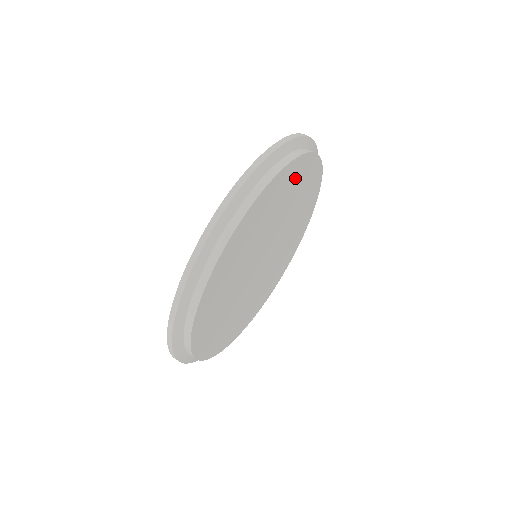
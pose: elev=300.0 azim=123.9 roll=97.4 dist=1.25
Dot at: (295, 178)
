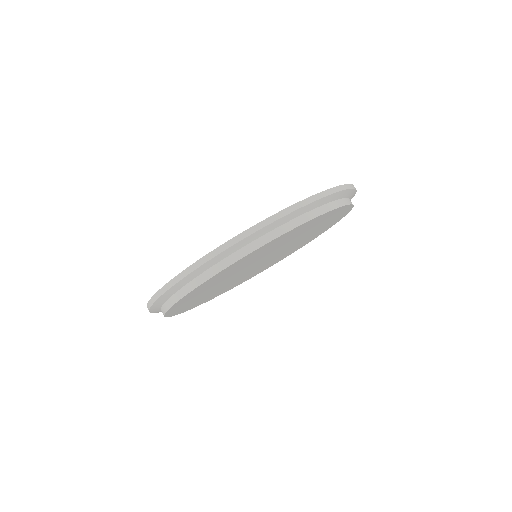
Dot at: (273, 243)
